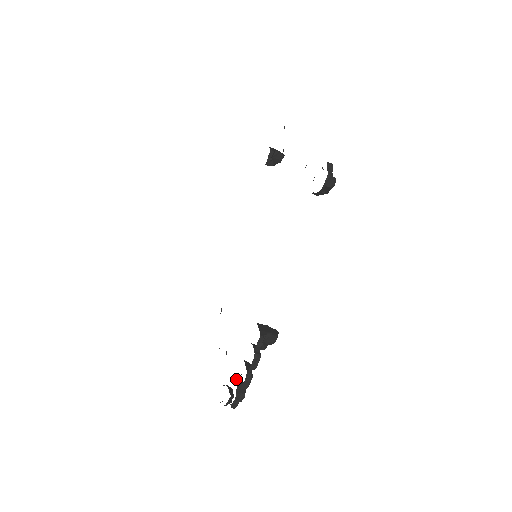
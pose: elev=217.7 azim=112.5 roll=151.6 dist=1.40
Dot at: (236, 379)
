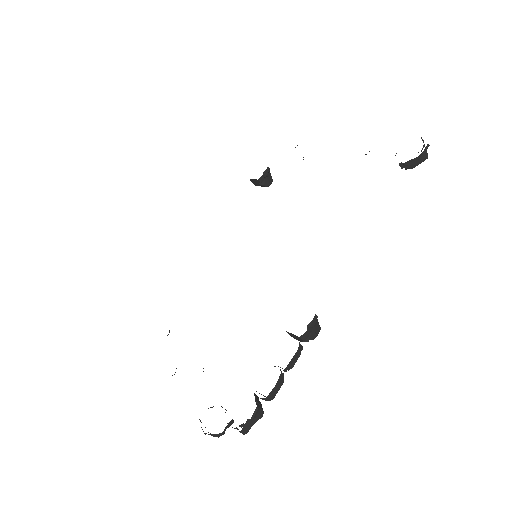
Dot at: occluded
